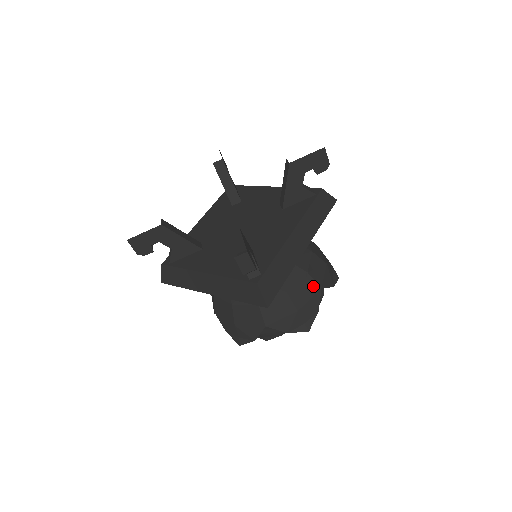
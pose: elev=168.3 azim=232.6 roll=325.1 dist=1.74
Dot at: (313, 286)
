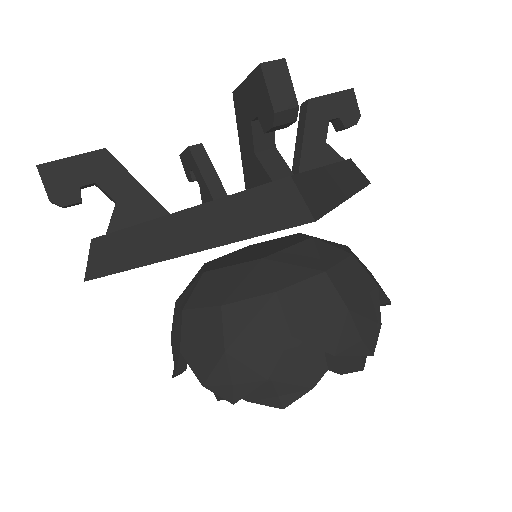
Dot at: (365, 278)
